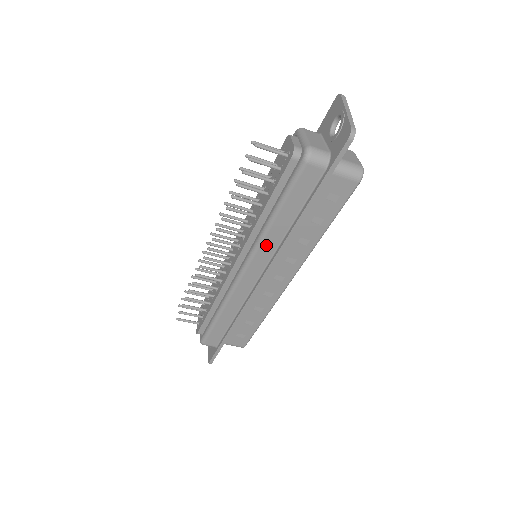
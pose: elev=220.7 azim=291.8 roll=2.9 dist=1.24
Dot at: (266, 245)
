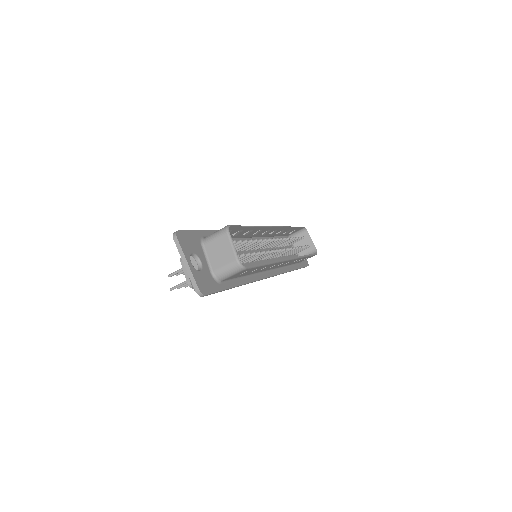
Dot at: occluded
